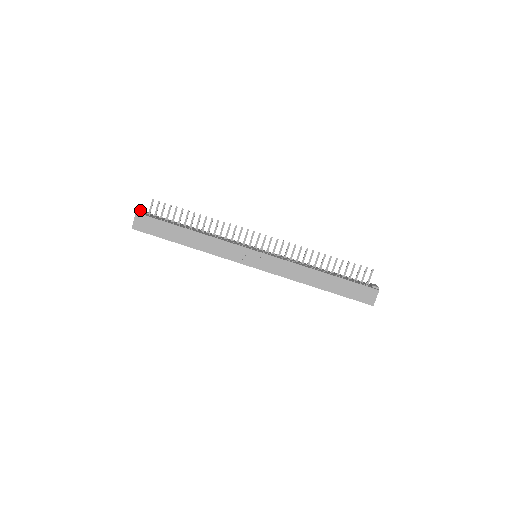
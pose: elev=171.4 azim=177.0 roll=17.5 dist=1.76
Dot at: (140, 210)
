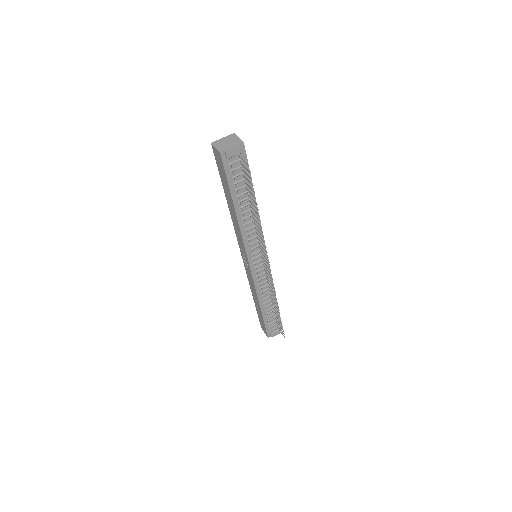
Dot at: (231, 151)
